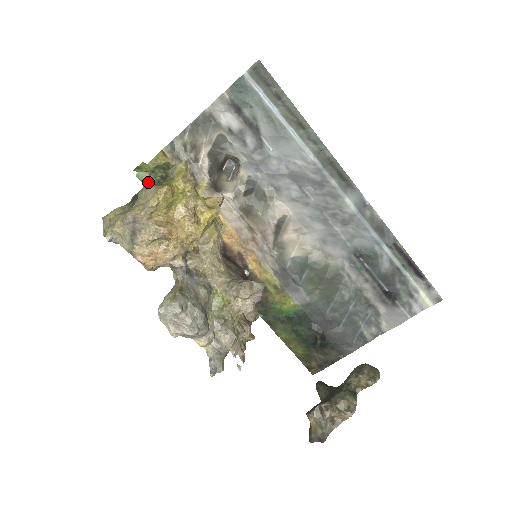
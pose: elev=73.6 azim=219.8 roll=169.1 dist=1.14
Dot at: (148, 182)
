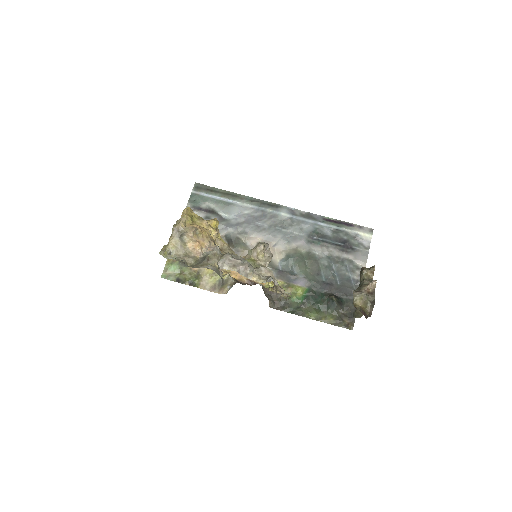
Dot at: occluded
